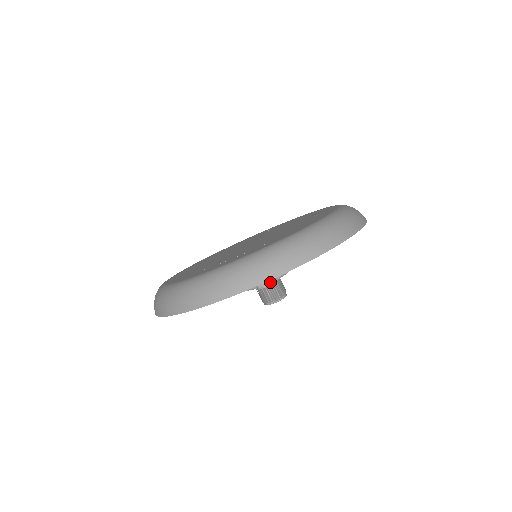
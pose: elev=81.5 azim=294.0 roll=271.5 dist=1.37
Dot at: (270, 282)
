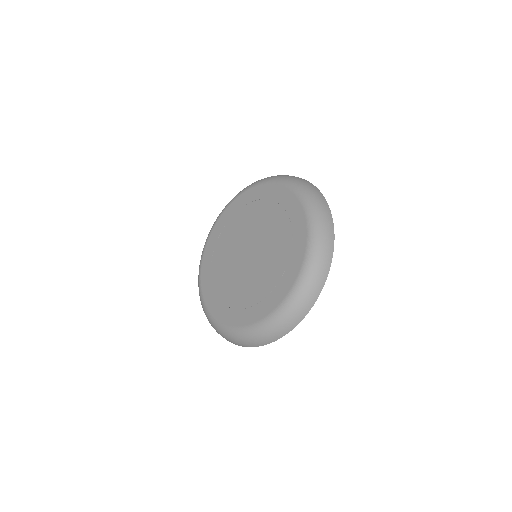
Dot at: occluded
